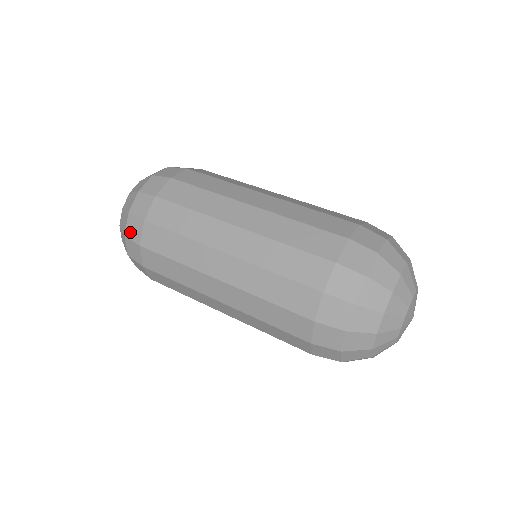
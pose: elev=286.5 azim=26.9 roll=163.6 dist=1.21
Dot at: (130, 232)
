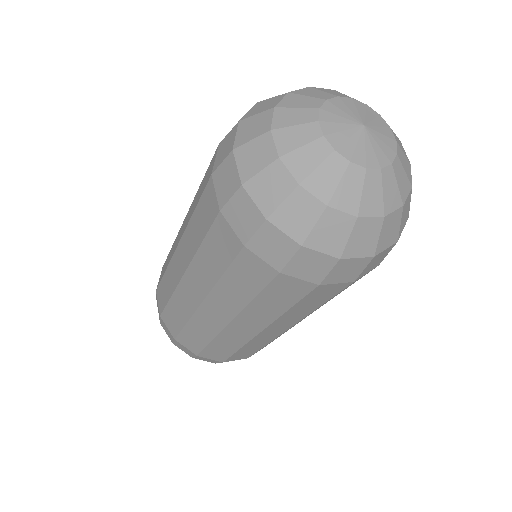
Dot at: (187, 353)
